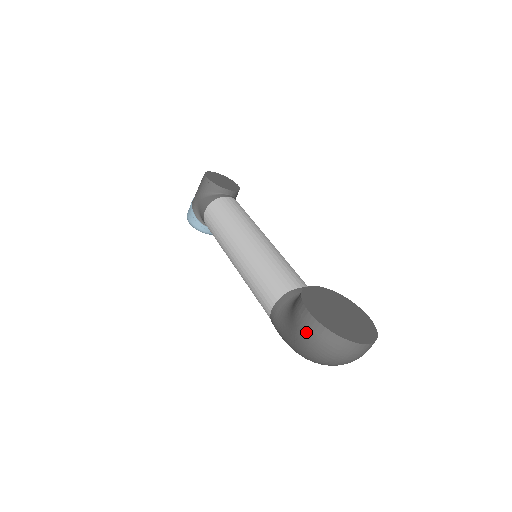
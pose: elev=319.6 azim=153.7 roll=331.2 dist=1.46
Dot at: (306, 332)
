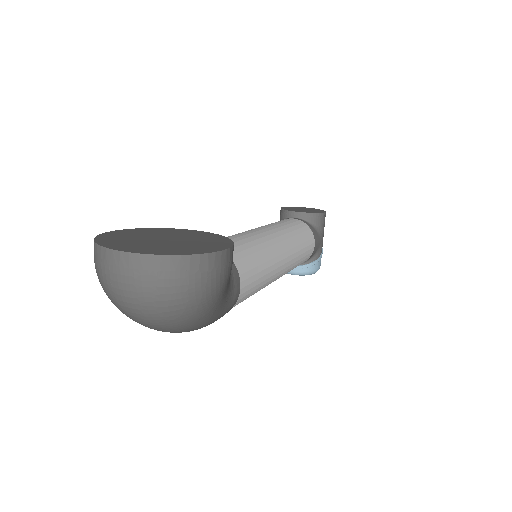
Dot at: occluded
